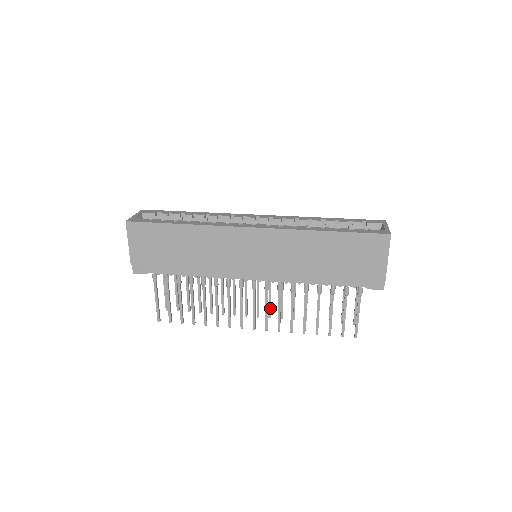
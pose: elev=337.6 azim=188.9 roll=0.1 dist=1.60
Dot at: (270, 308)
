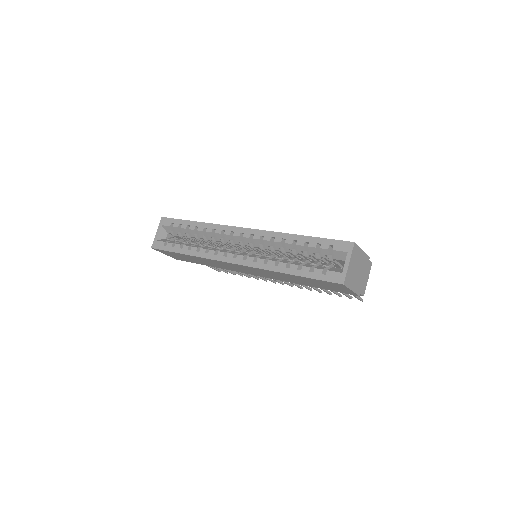
Dot at: occluded
